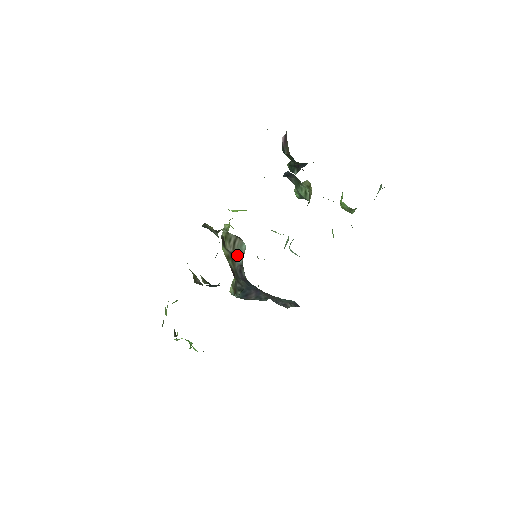
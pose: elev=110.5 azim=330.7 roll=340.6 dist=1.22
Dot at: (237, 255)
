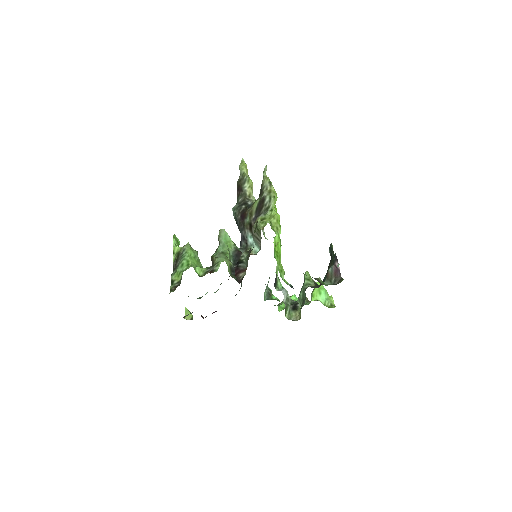
Dot at: (252, 236)
